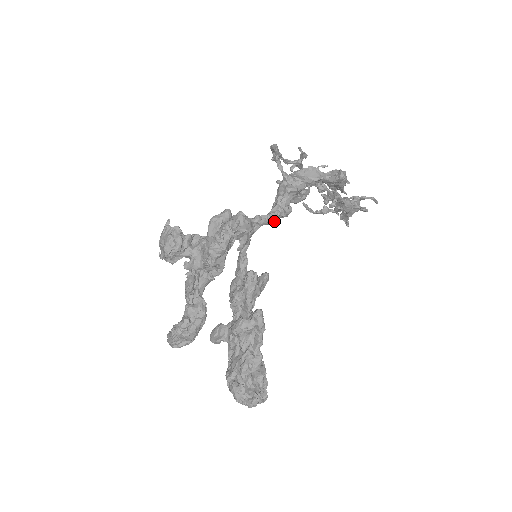
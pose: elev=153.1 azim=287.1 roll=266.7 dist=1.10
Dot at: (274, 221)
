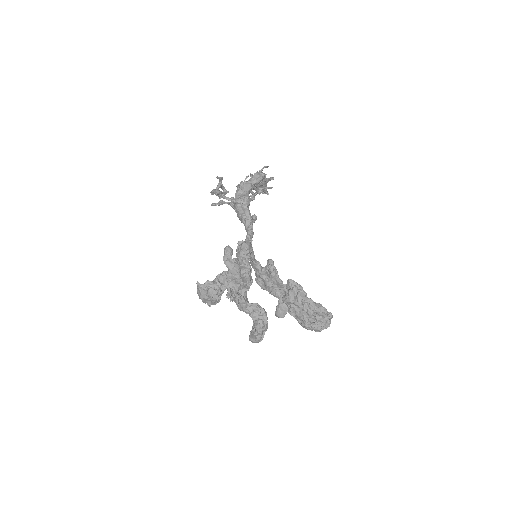
Dot at: occluded
